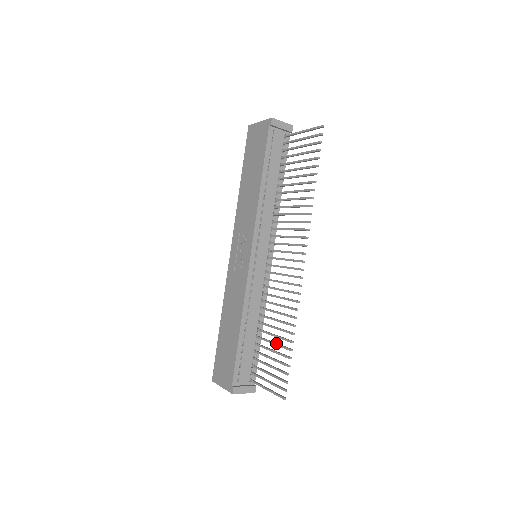
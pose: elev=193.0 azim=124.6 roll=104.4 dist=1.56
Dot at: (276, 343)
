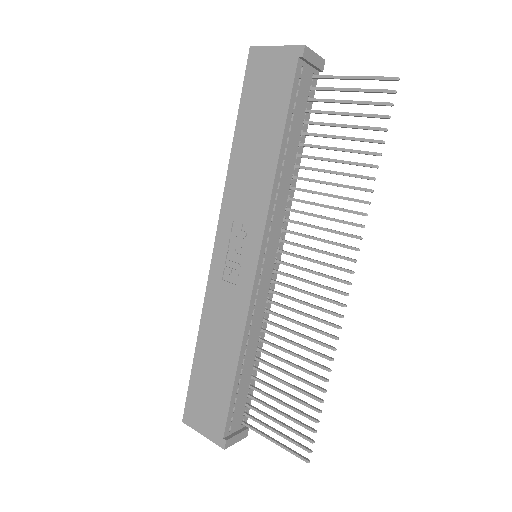
Dot at: (293, 386)
